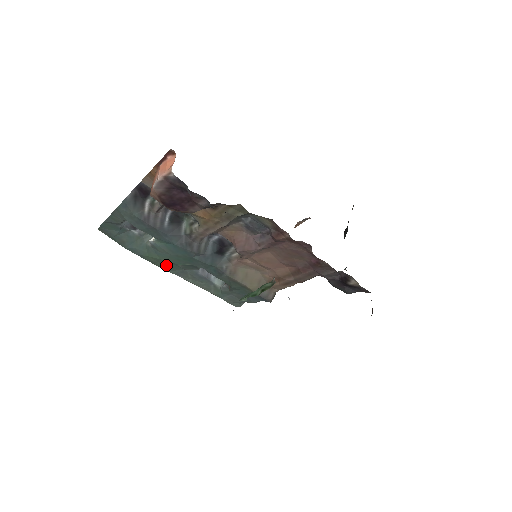
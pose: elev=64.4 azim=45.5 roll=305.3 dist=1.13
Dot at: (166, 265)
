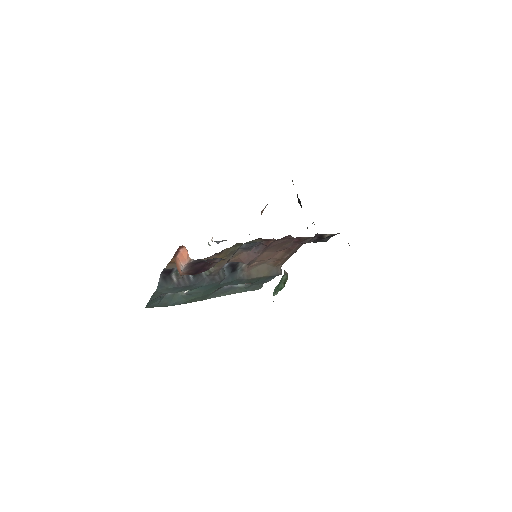
Dot at: (202, 298)
